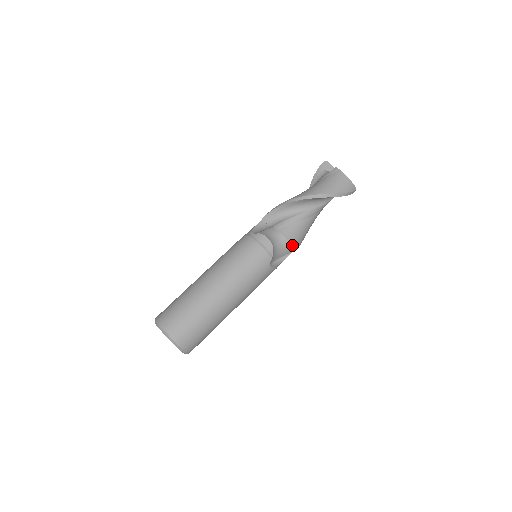
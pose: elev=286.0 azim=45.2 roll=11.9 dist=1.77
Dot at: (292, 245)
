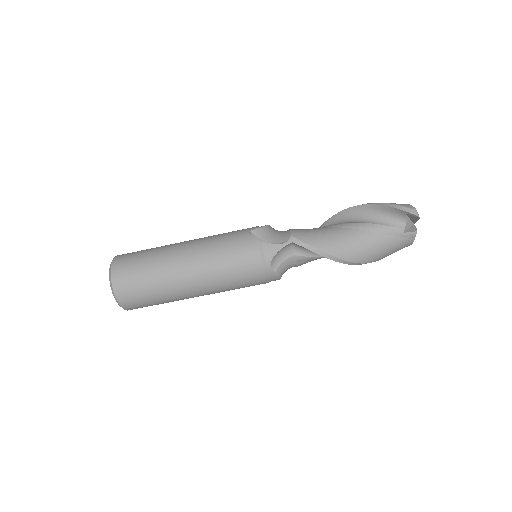
Dot at: occluded
